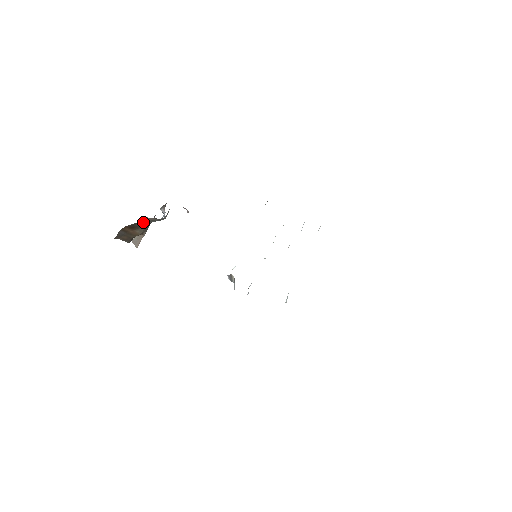
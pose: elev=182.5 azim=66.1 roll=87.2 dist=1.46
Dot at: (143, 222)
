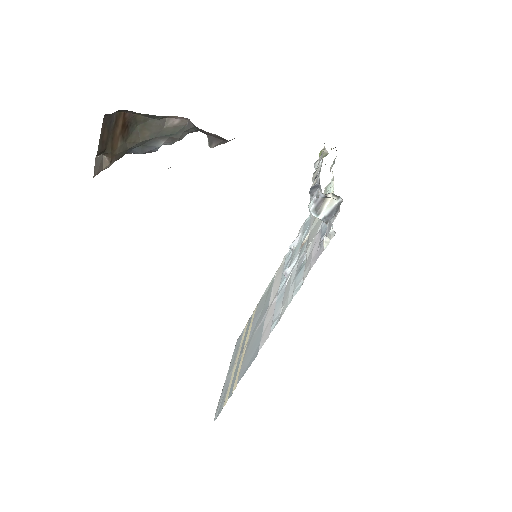
Dot at: (146, 128)
